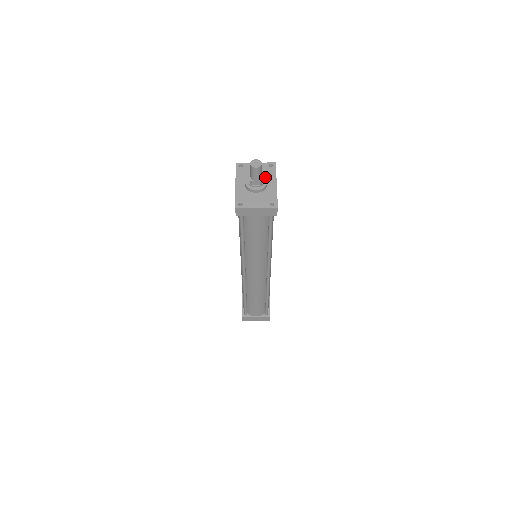
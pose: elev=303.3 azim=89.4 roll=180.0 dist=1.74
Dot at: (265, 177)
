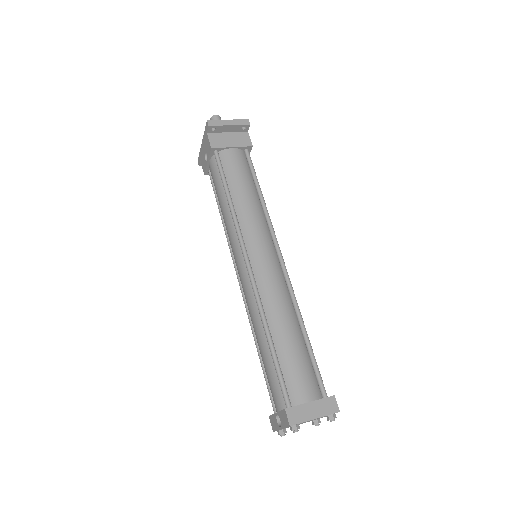
Dot at: occluded
